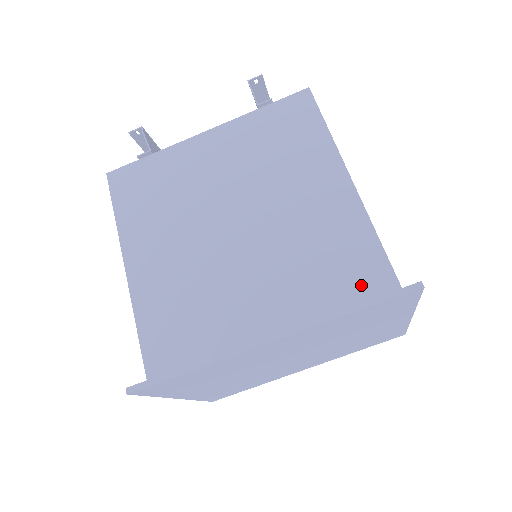
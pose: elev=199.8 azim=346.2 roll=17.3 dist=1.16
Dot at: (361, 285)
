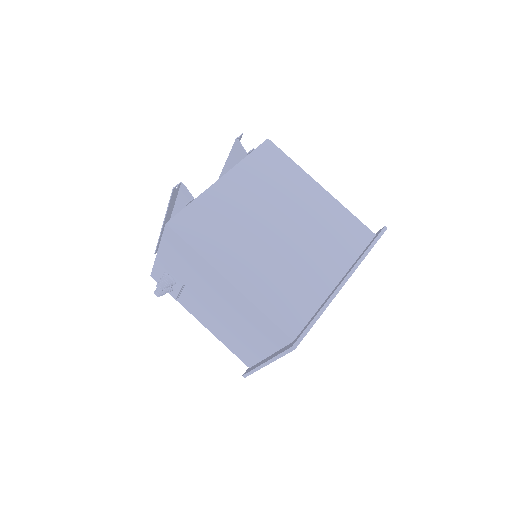
Dot at: (359, 239)
